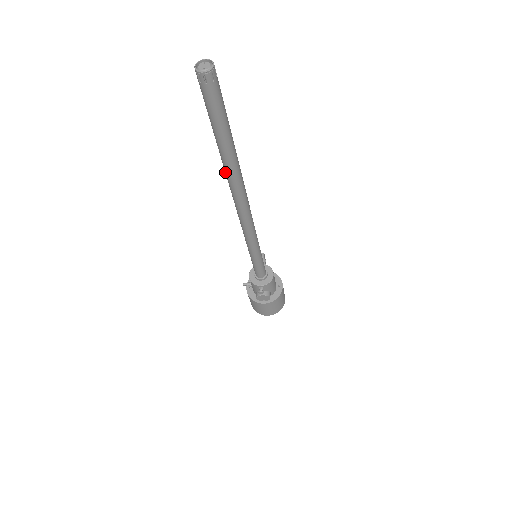
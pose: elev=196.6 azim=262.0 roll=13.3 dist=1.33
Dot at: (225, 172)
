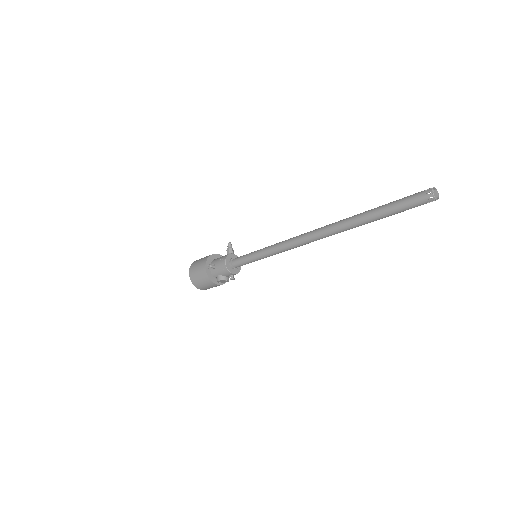
Dot at: (345, 225)
